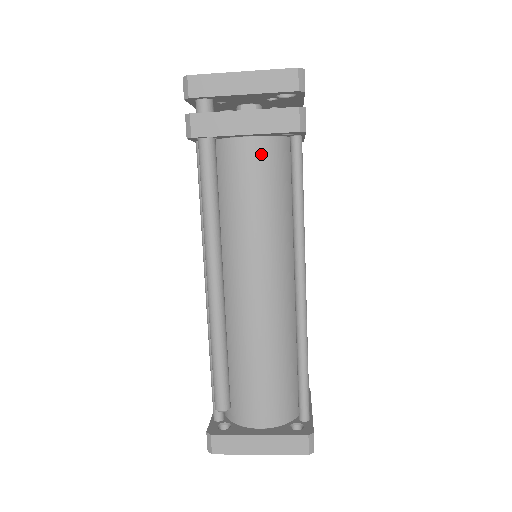
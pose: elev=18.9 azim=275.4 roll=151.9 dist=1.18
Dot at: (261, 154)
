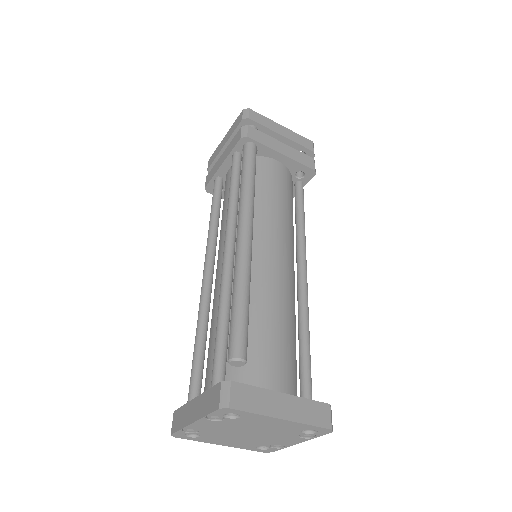
Dot at: (285, 175)
